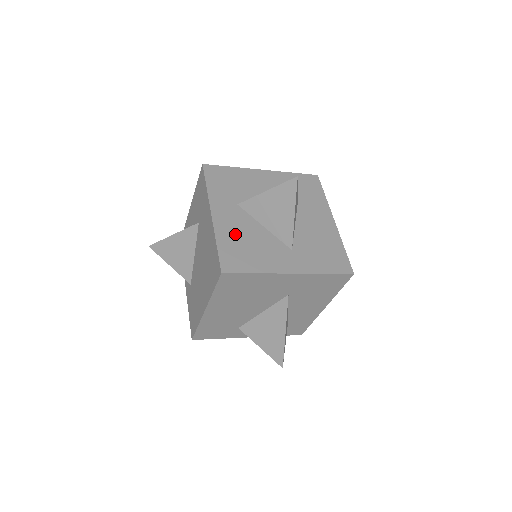
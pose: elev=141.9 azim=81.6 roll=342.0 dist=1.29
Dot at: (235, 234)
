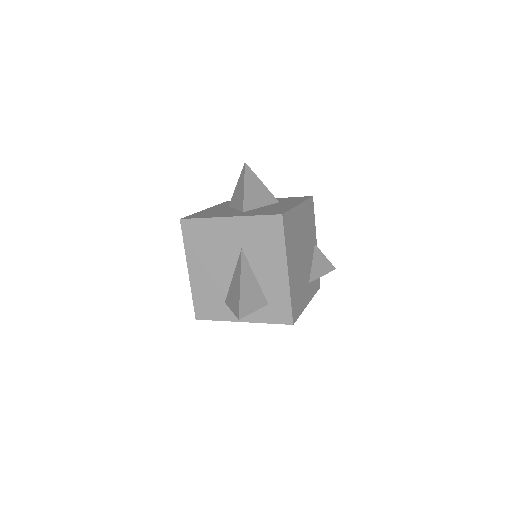
Dot at: (210, 212)
